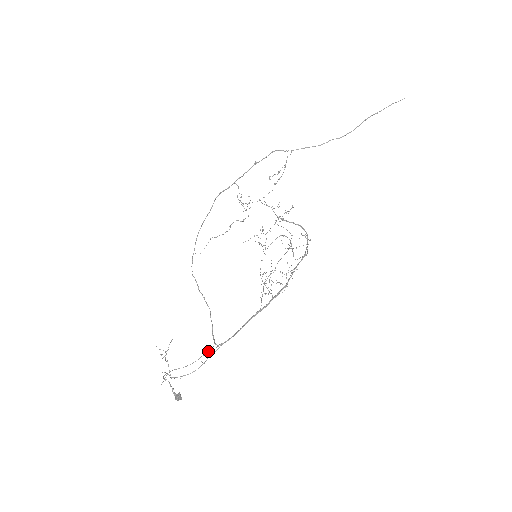
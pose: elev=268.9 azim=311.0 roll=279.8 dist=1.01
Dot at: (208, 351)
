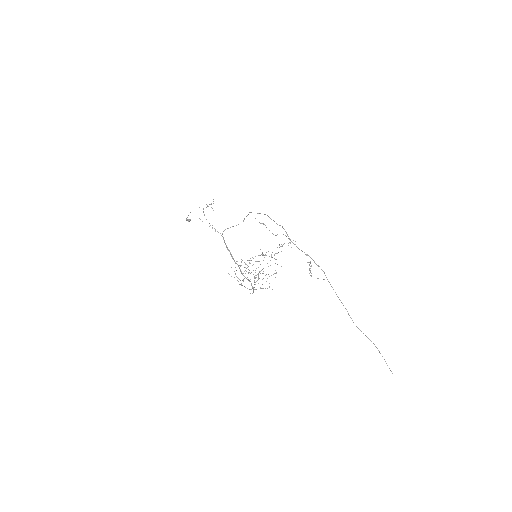
Dot at: occluded
